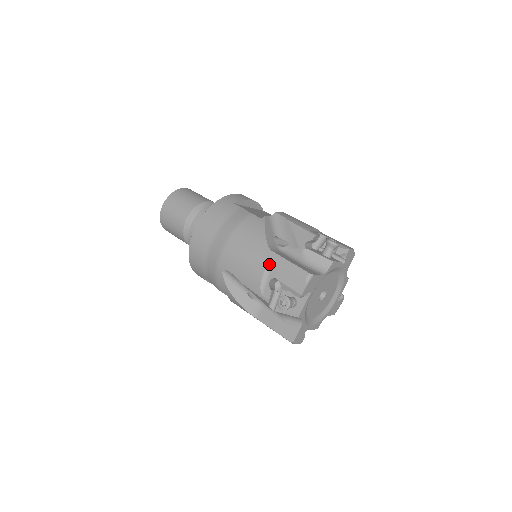
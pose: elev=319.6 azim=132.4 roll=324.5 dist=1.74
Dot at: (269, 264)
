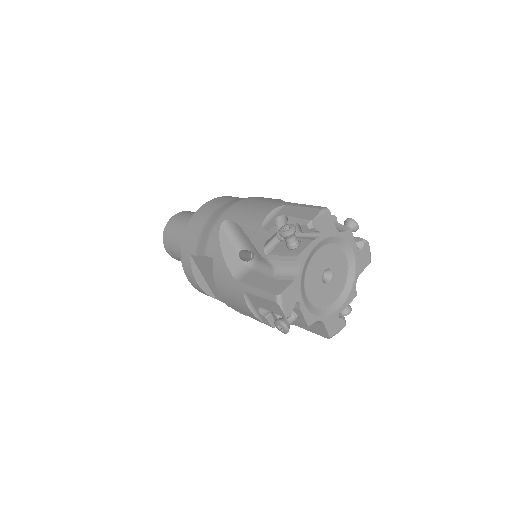
Dot at: (280, 206)
